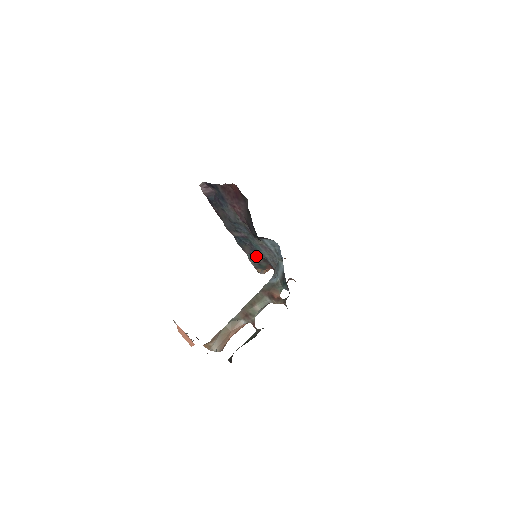
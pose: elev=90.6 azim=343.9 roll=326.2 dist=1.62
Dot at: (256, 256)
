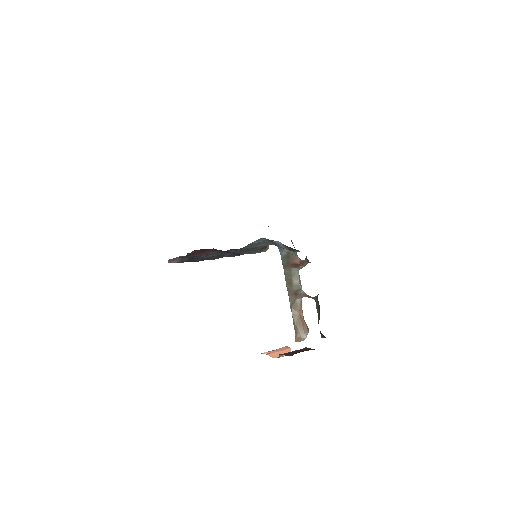
Dot at: (253, 250)
